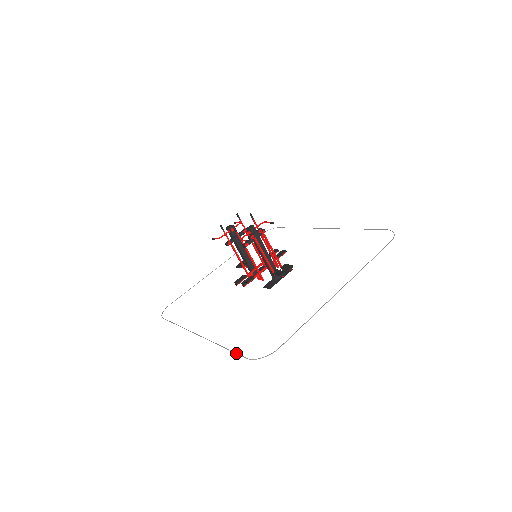
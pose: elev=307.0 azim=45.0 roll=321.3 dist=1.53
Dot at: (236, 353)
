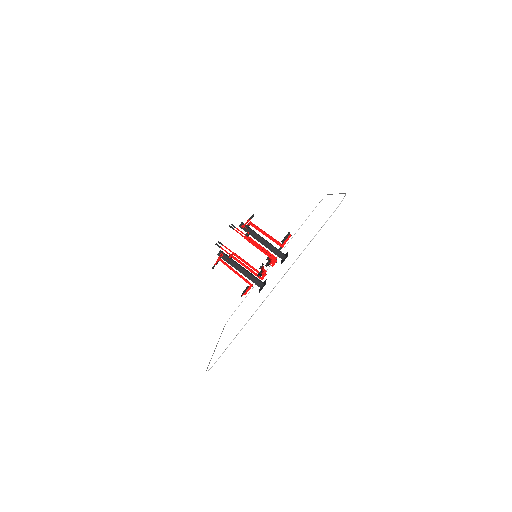
Dot at: (323, 225)
